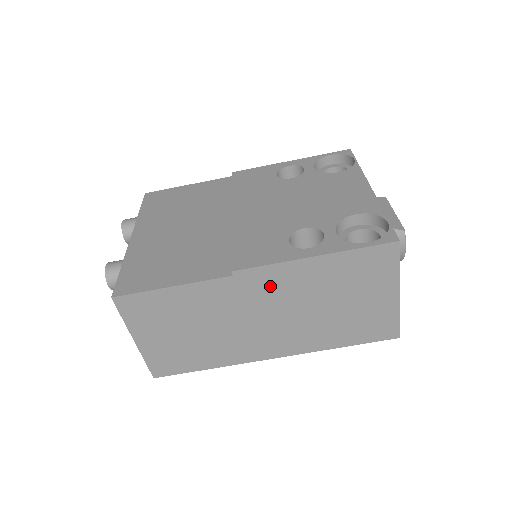
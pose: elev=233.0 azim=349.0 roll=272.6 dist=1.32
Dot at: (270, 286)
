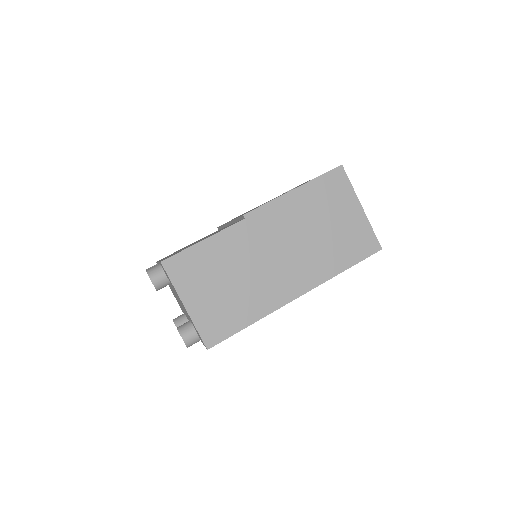
Dot at: (273, 222)
